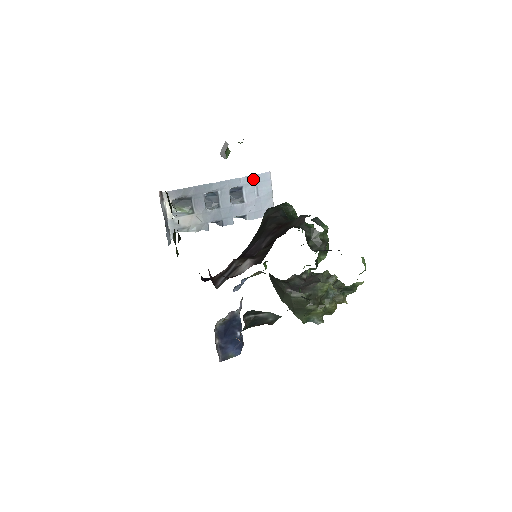
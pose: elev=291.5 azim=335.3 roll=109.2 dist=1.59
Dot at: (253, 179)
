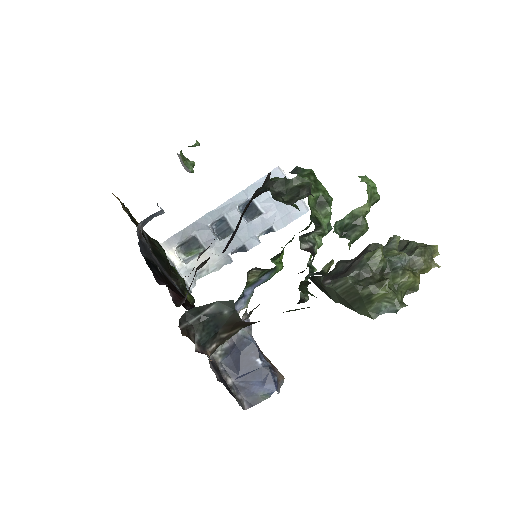
Dot at: (261, 184)
